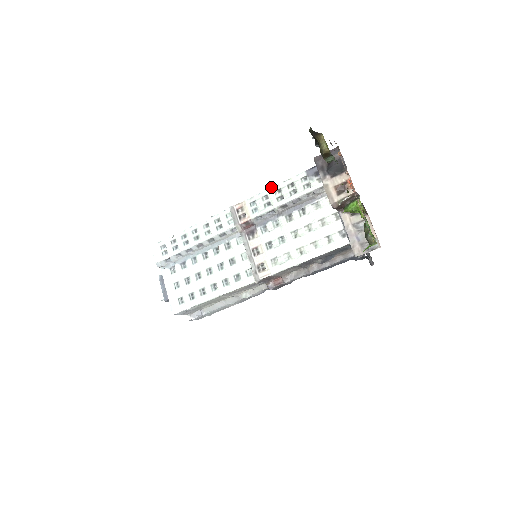
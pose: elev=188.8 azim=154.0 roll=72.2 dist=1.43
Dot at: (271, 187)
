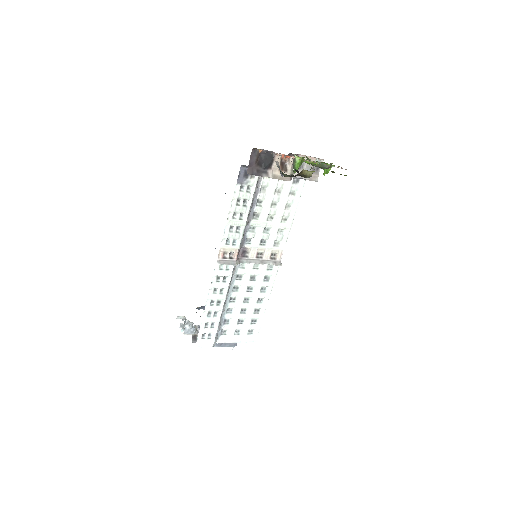
Dot at: (227, 220)
